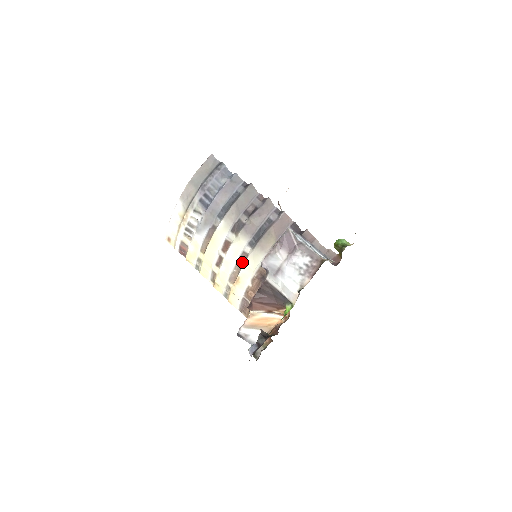
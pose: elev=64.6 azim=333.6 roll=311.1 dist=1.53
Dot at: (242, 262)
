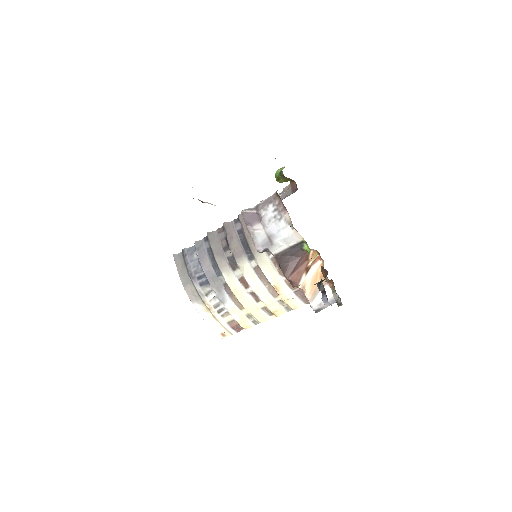
Dot at: (262, 275)
